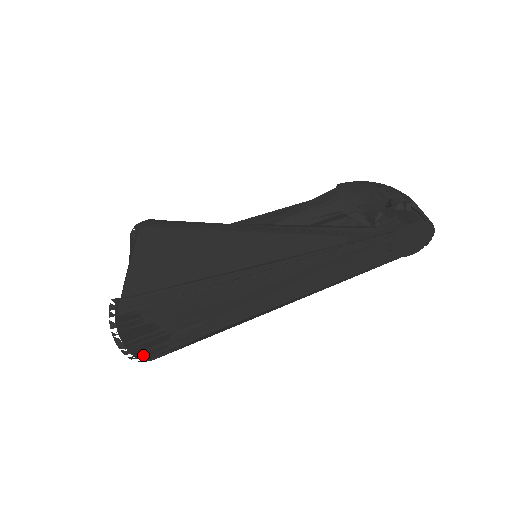
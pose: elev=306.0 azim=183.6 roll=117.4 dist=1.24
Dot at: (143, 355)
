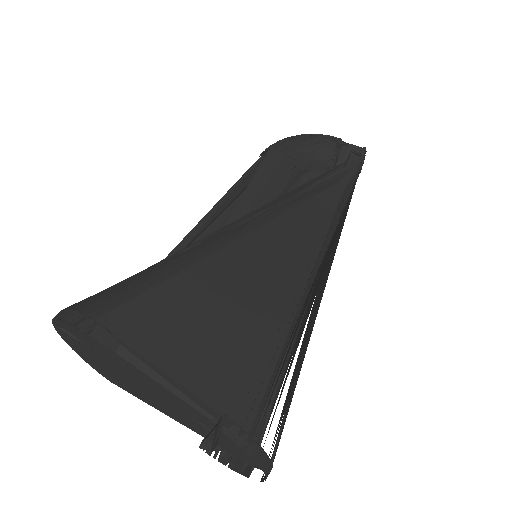
Dot at: occluded
